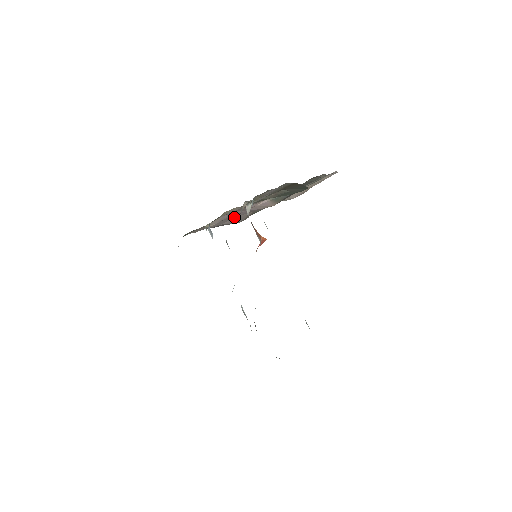
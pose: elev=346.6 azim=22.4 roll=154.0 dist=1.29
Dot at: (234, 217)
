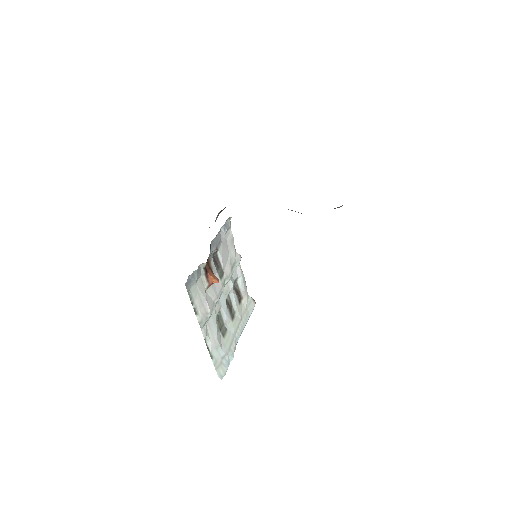
Dot at: occluded
